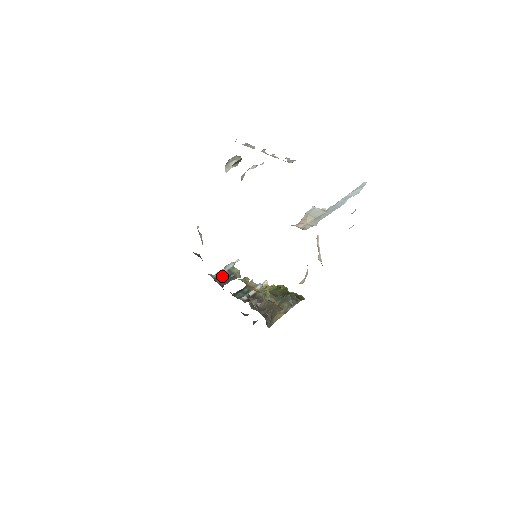
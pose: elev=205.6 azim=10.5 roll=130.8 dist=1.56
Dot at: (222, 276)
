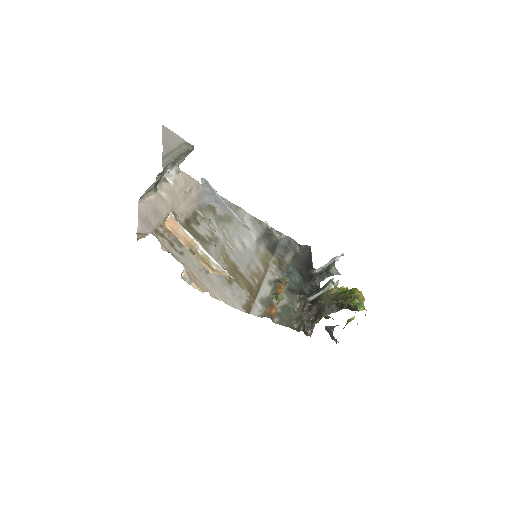
Dot at: (320, 271)
